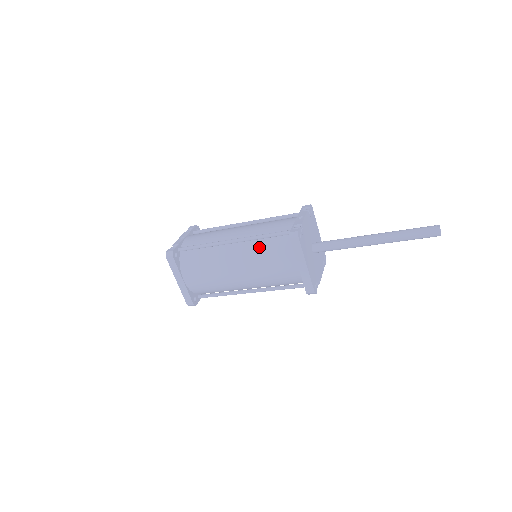
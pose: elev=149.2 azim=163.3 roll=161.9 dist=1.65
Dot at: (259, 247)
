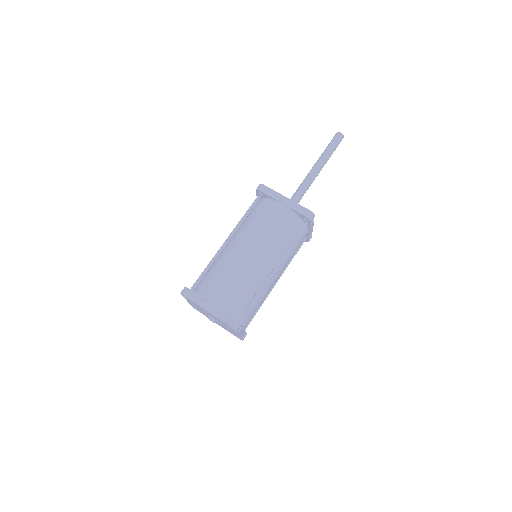
Dot at: (247, 224)
